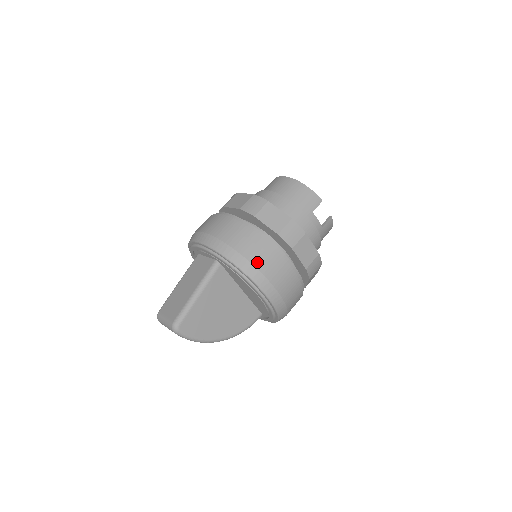
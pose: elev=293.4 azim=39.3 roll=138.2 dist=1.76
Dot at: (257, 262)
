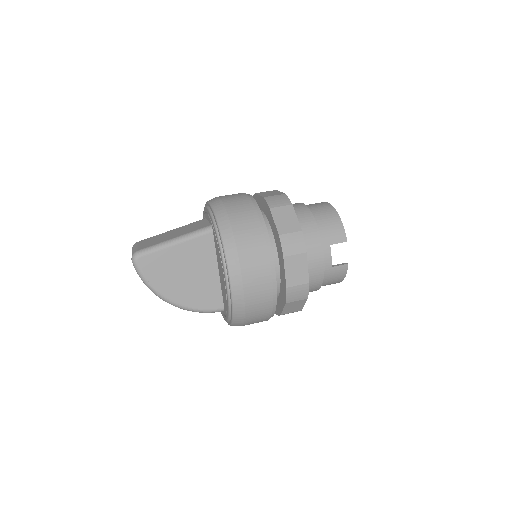
Dot at: (241, 244)
